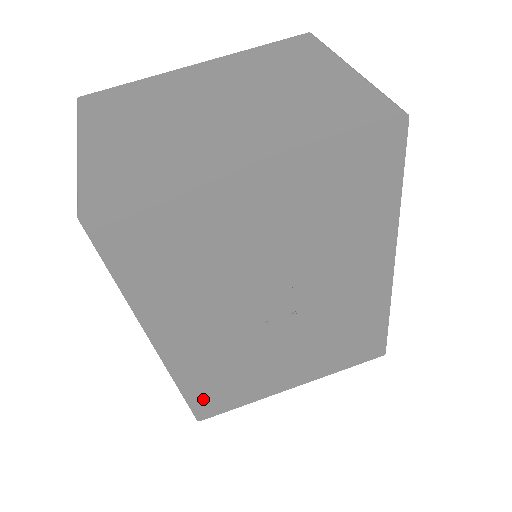
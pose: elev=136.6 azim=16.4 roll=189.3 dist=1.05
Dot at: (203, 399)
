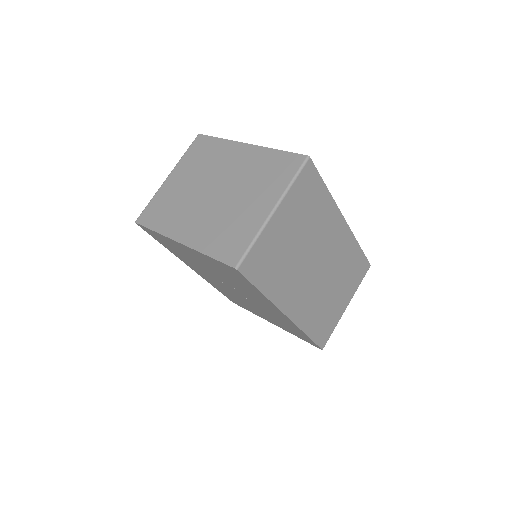
Dot at: (228, 297)
